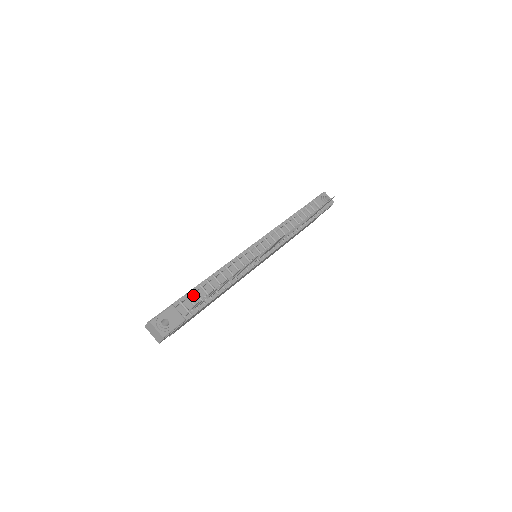
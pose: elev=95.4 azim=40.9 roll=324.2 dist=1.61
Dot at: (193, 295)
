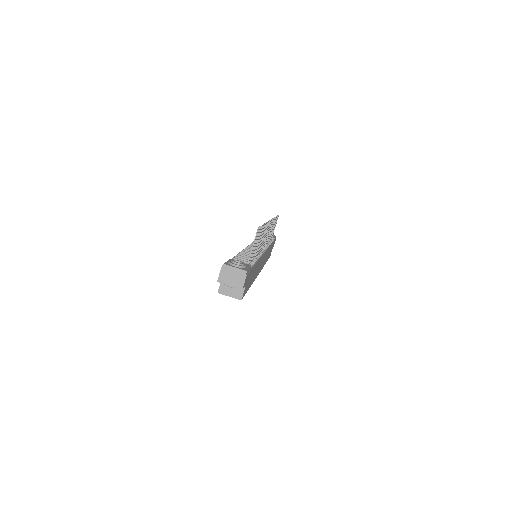
Dot at: occluded
